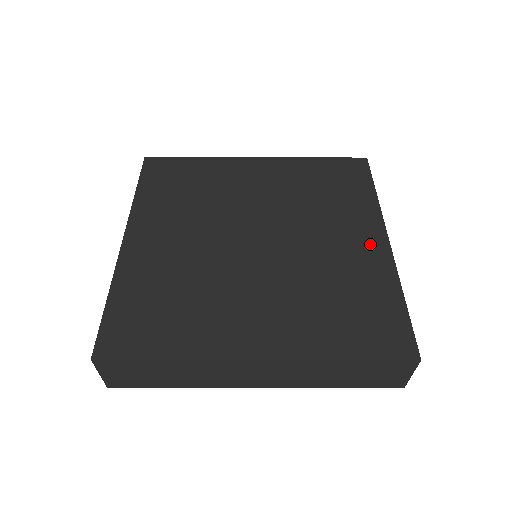
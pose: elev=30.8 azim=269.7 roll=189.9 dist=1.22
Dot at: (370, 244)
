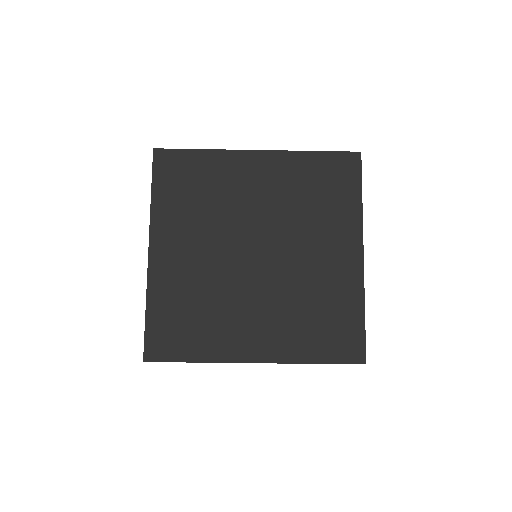
Dot at: (348, 260)
